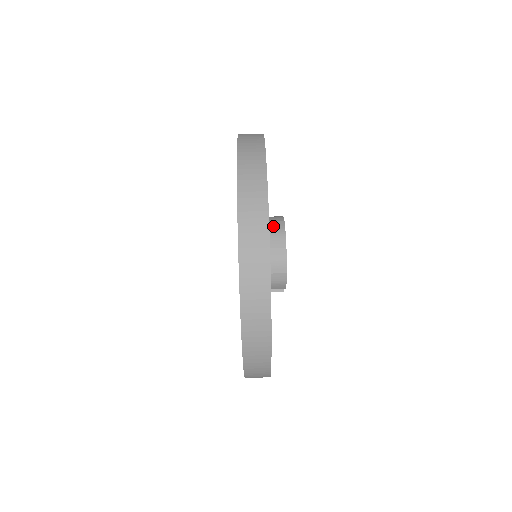
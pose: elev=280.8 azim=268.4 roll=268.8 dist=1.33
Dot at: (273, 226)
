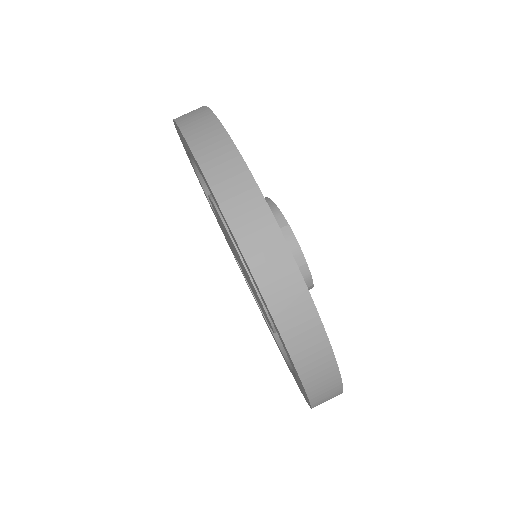
Dot at: occluded
